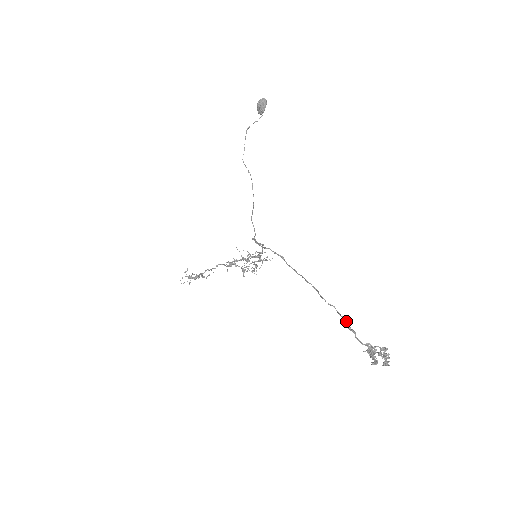
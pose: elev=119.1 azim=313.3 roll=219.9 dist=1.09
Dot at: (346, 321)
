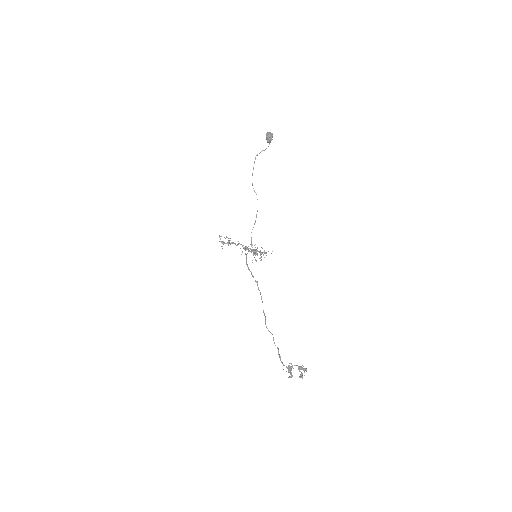
Dot at: (277, 348)
